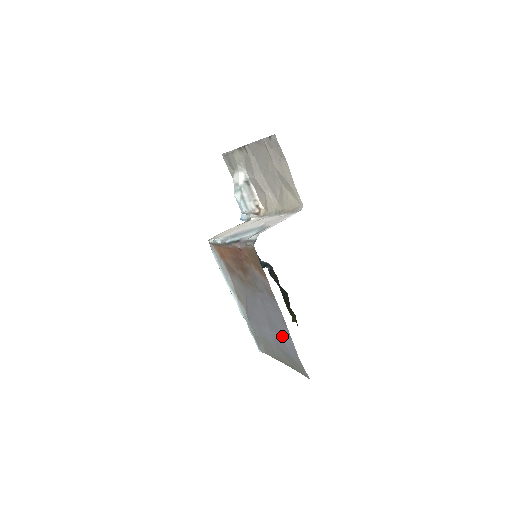
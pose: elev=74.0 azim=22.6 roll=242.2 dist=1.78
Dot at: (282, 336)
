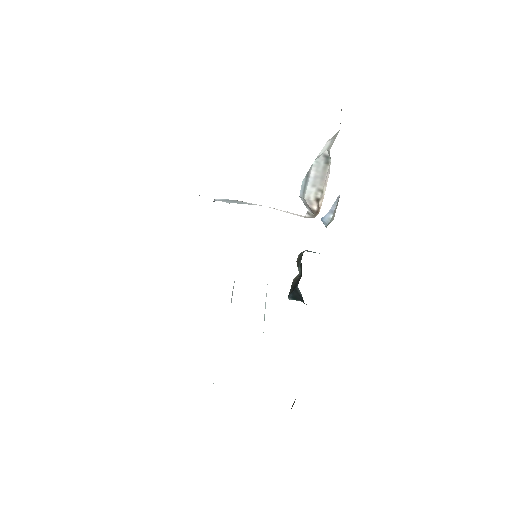
Dot at: occluded
